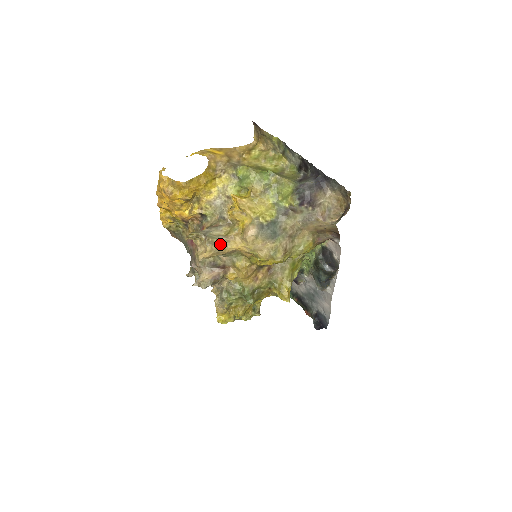
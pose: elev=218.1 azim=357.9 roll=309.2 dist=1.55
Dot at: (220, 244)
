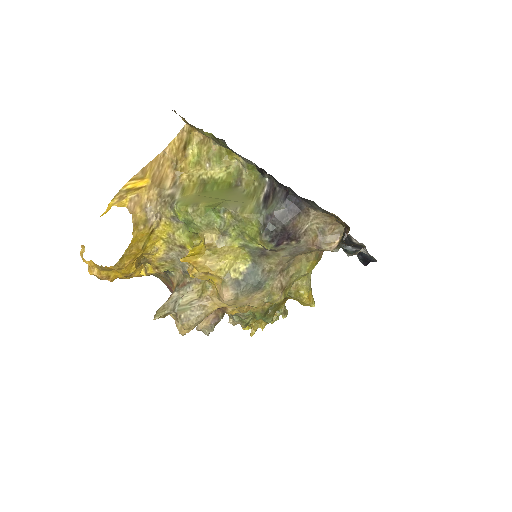
Dot at: (197, 314)
